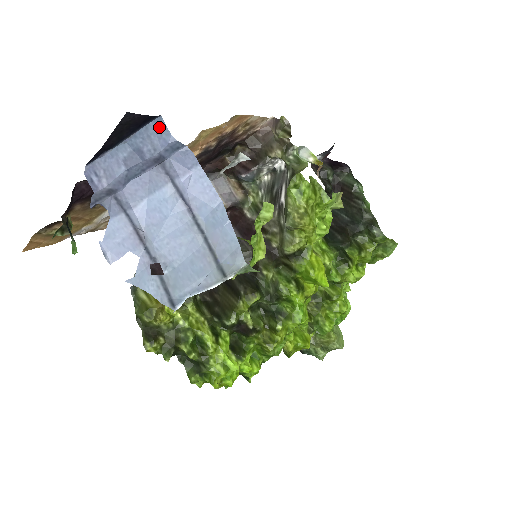
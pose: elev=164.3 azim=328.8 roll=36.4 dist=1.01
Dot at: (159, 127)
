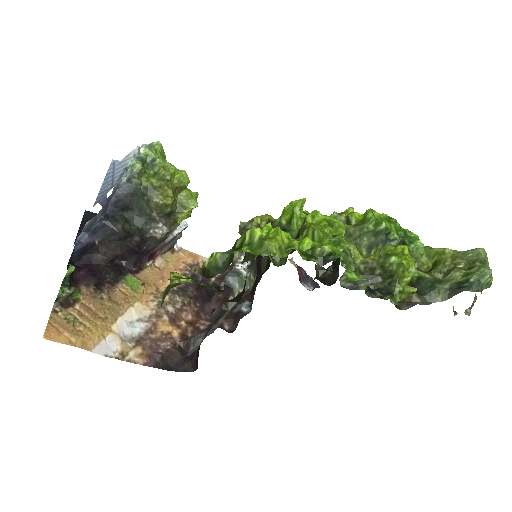
Dot at: occluded
